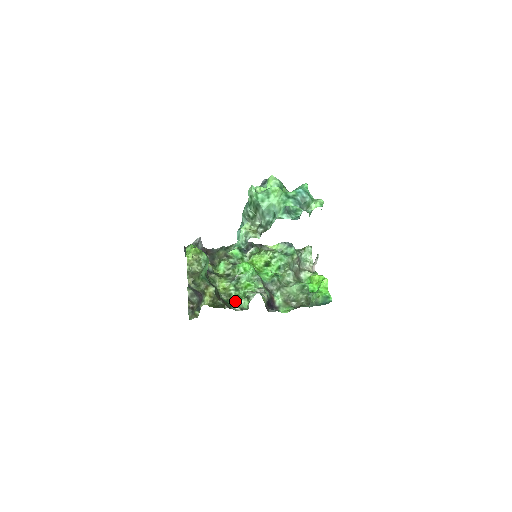
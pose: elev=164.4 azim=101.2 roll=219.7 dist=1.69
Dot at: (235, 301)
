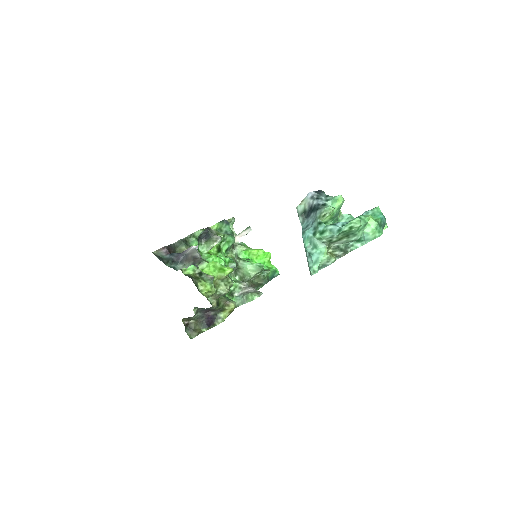
Dot at: occluded
